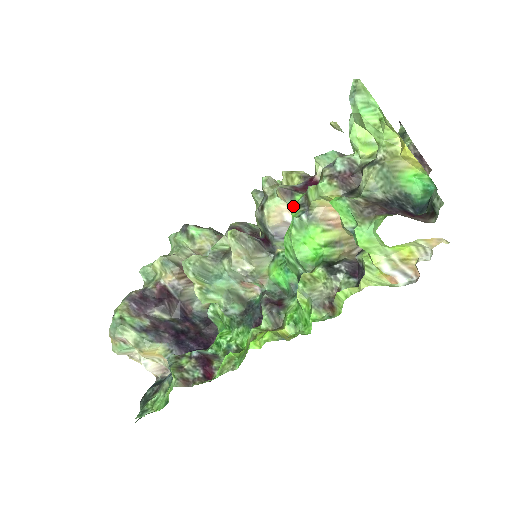
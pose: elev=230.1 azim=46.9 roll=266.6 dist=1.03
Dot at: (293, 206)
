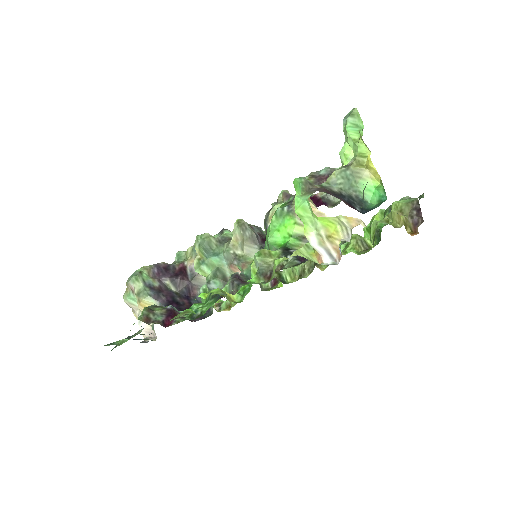
Dot at: (284, 203)
